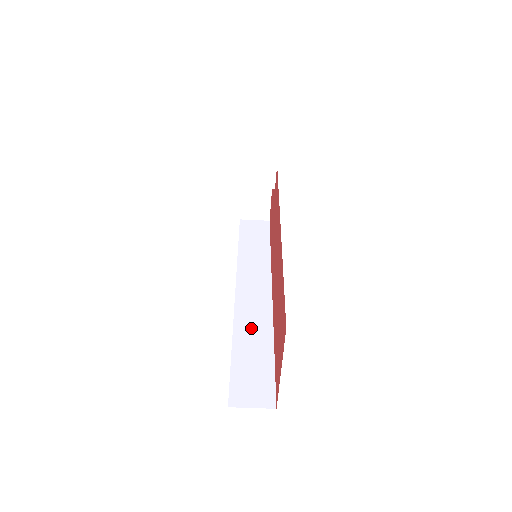
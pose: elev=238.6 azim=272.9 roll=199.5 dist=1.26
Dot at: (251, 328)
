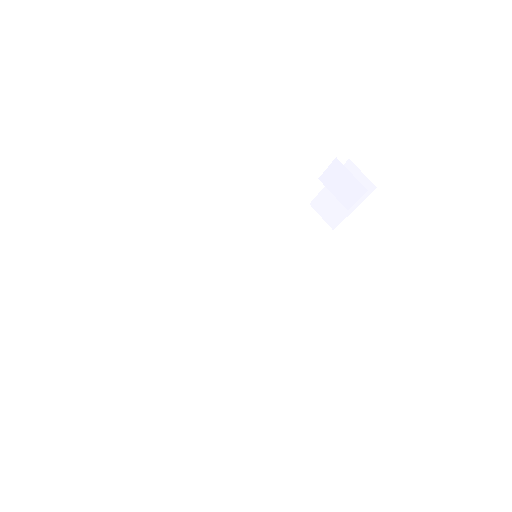
Dot at: (190, 311)
